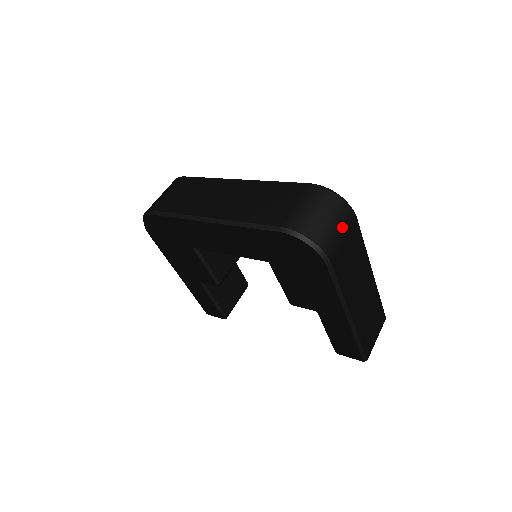
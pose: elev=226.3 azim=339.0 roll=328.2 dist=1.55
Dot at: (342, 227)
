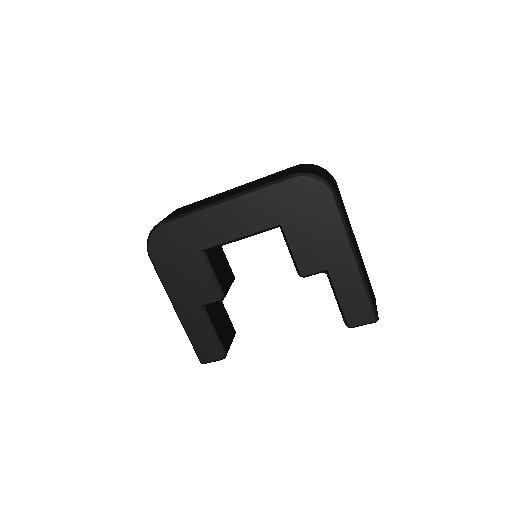
Dot at: (332, 181)
